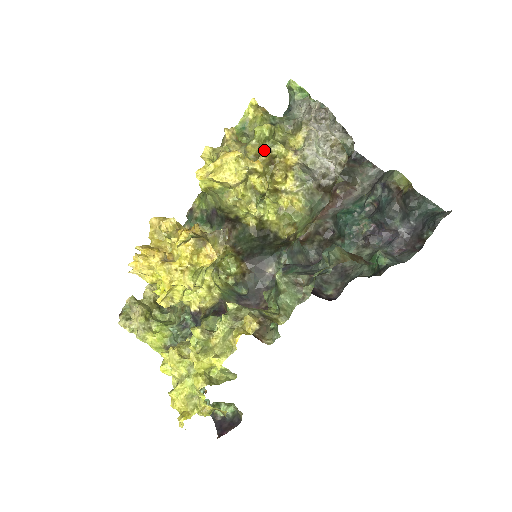
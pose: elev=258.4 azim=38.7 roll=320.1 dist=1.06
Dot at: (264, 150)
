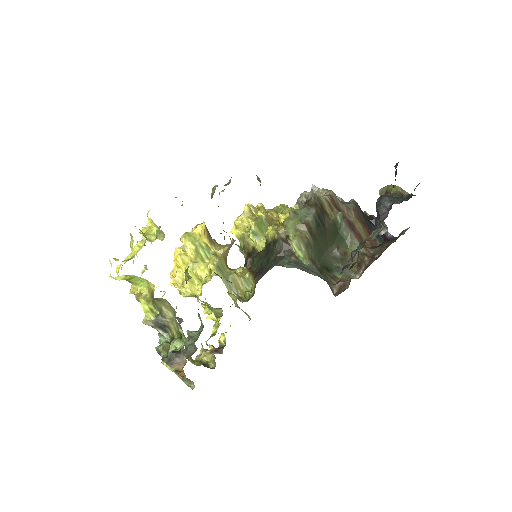
Dot at: (277, 214)
